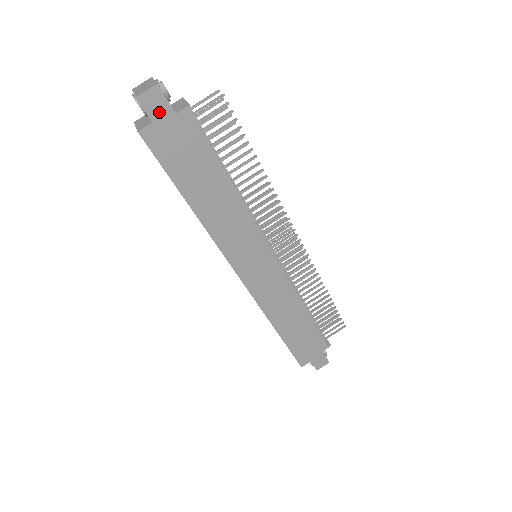
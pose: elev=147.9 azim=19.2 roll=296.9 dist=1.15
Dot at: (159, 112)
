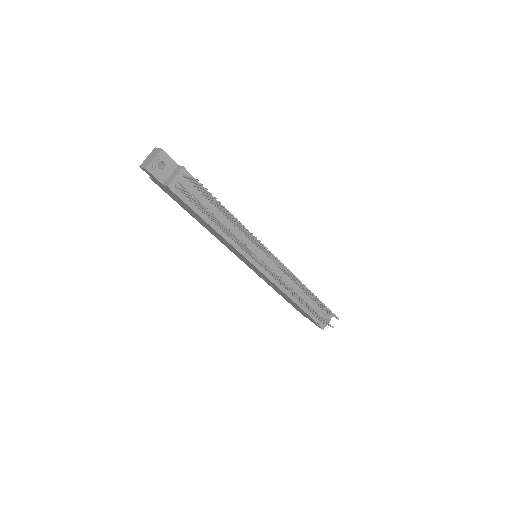
Dot at: (154, 178)
